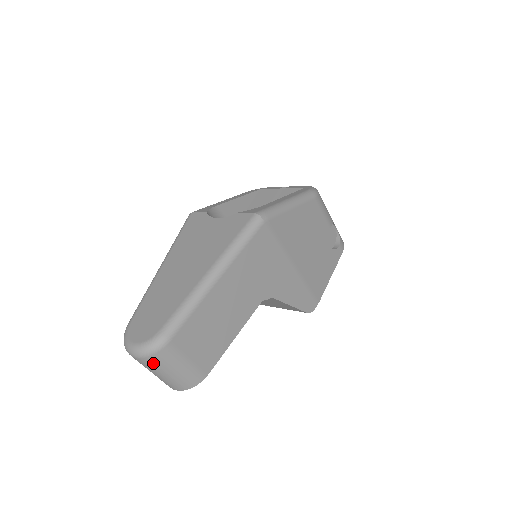
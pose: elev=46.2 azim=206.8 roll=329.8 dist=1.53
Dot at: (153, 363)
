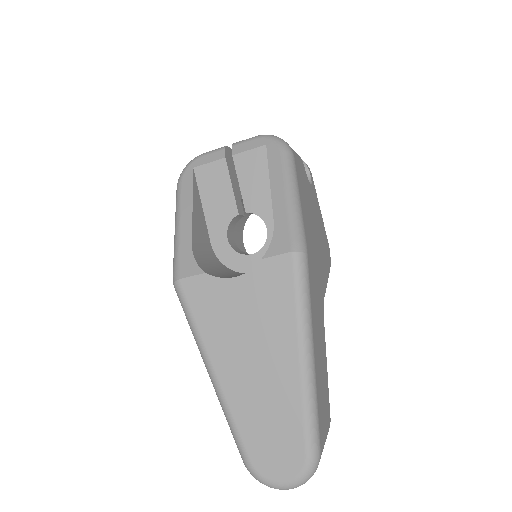
Dot at: occluded
